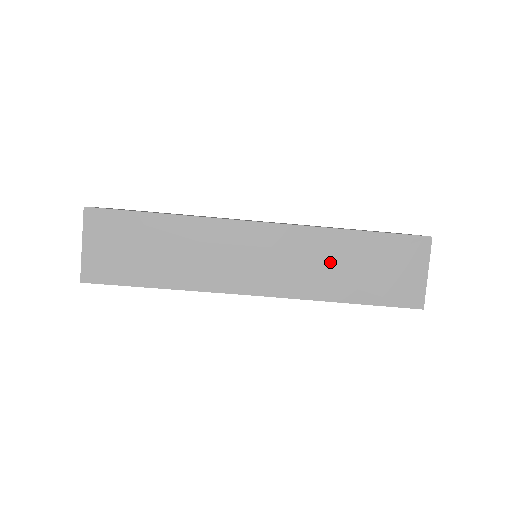
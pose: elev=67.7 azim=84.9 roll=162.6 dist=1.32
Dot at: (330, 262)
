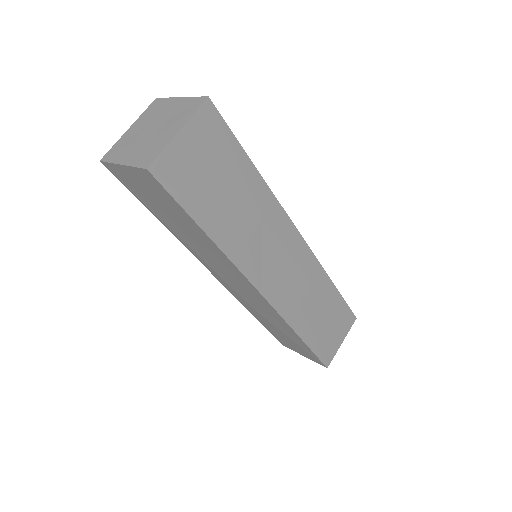
Dot at: (313, 300)
